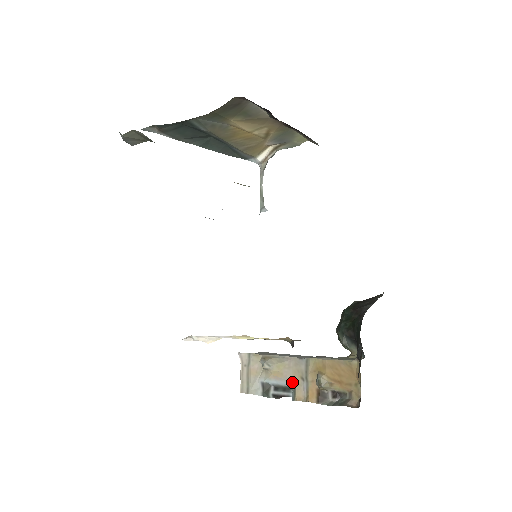
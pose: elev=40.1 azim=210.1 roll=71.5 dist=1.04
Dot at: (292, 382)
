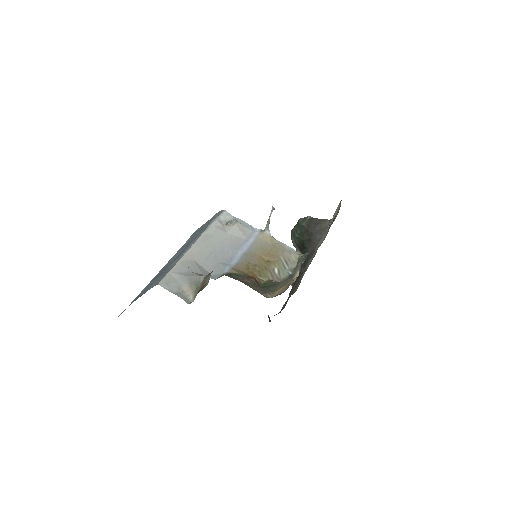
Dot at: occluded
